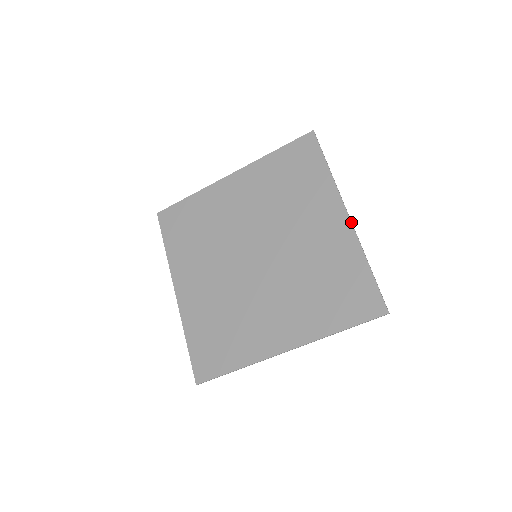
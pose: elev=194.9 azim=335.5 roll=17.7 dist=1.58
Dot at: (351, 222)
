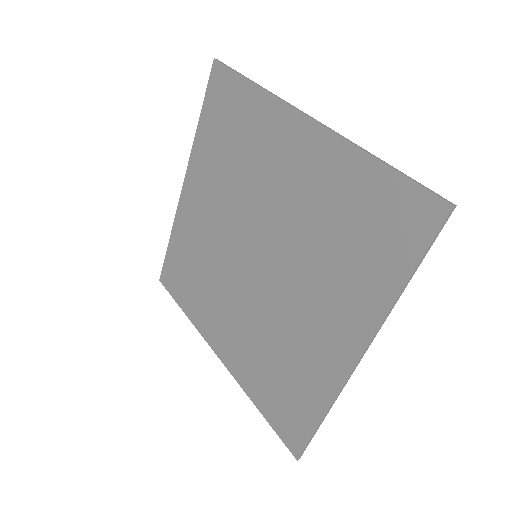
Dot at: (352, 370)
